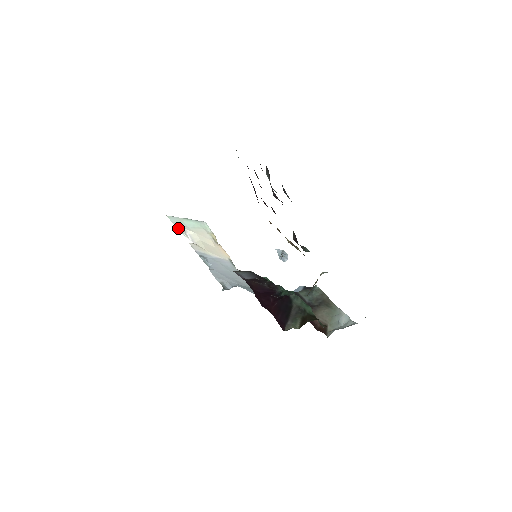
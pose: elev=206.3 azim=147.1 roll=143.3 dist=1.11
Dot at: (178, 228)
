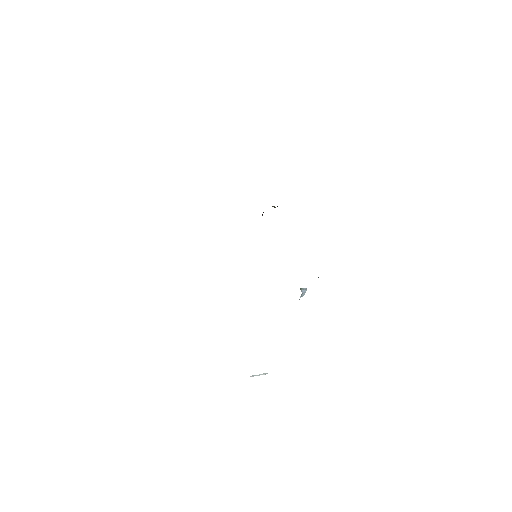
Dot at: occluded
